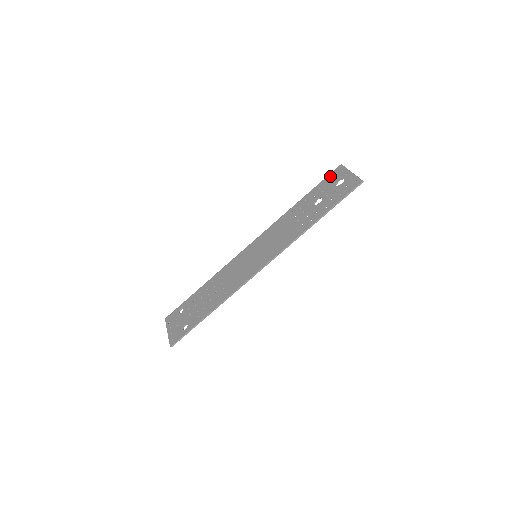
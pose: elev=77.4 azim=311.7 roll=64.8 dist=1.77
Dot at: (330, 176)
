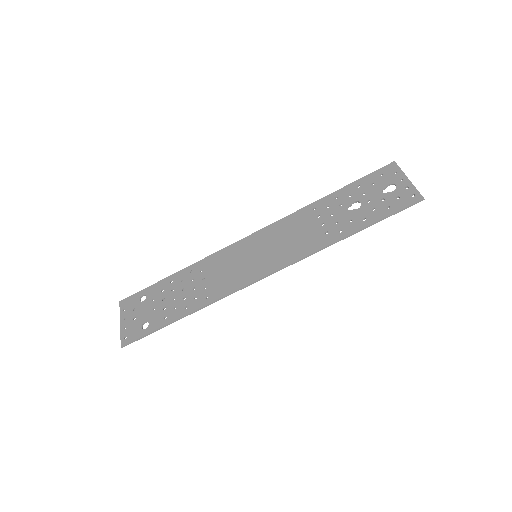
Dot at: (376, 174)
